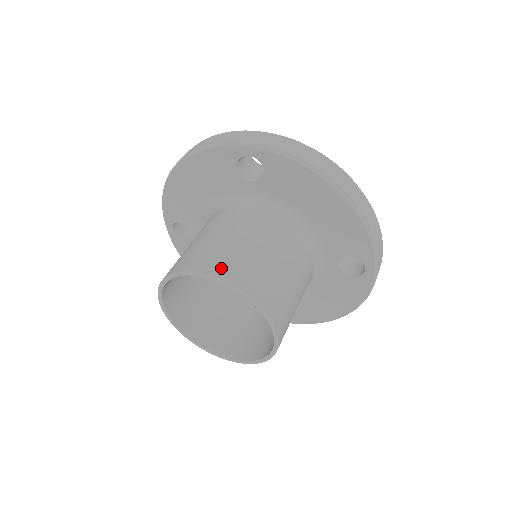
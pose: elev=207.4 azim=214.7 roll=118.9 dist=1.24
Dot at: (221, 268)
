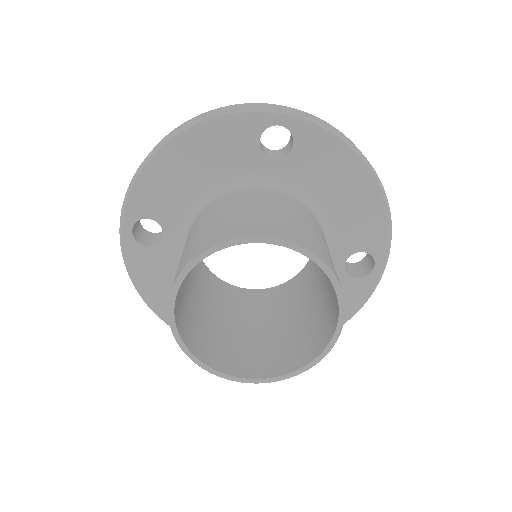
Dot at: (288, 234)
